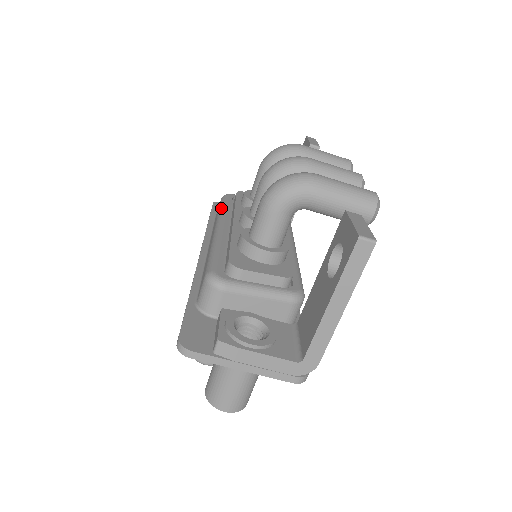
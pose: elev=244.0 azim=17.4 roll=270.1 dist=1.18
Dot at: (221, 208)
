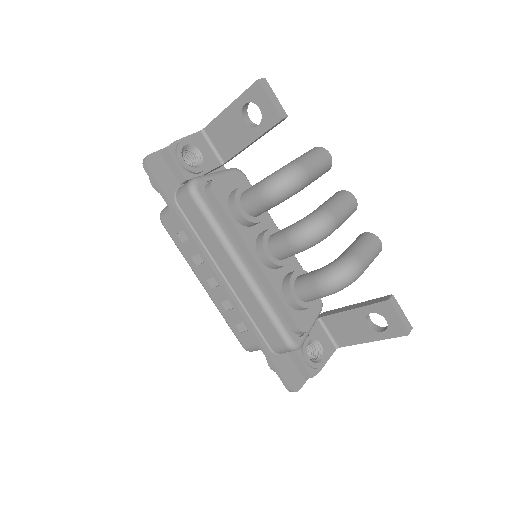
Dot at: (217, 230)
